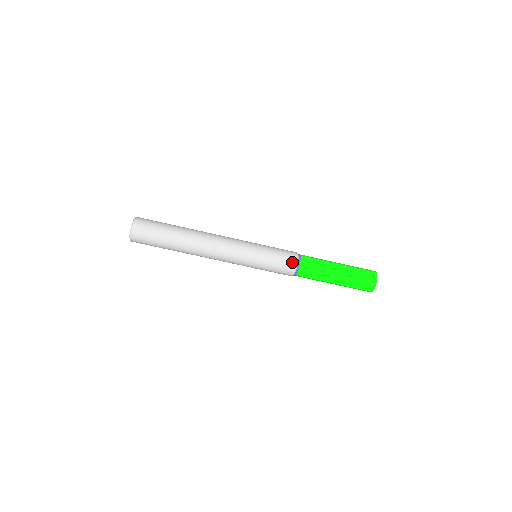
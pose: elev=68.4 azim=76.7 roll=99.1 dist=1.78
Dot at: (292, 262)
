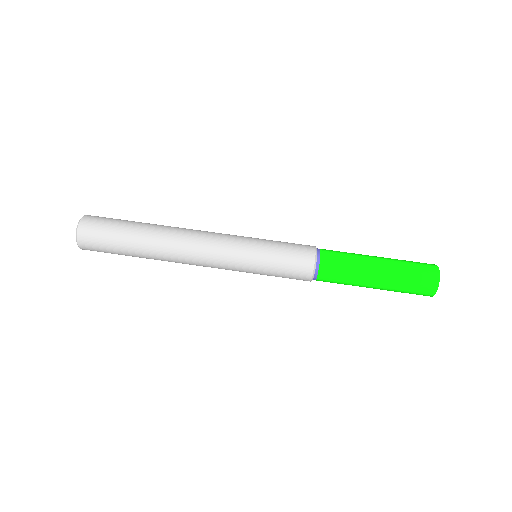
Dot at: occluded
